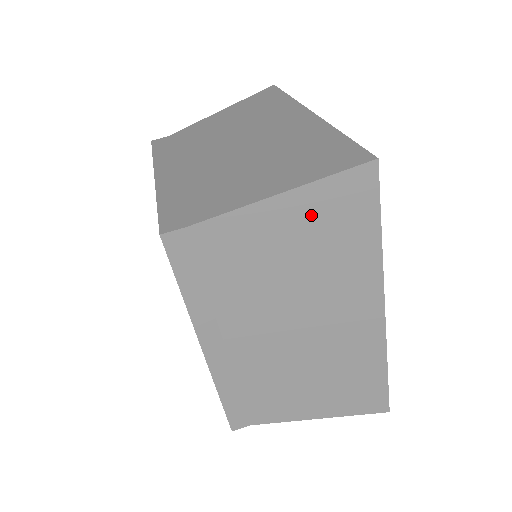
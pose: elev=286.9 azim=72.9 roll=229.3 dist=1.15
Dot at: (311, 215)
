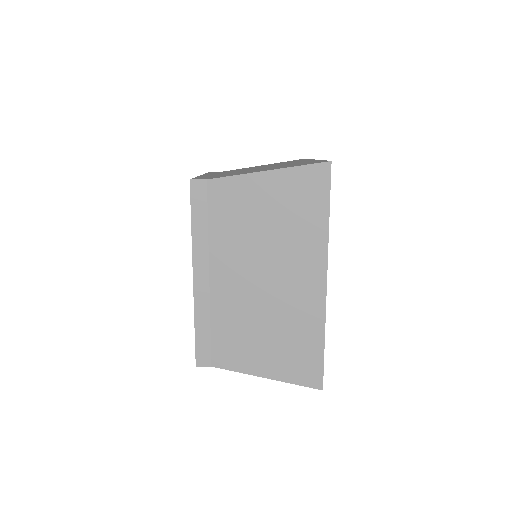
Dot at: (285, 190)
